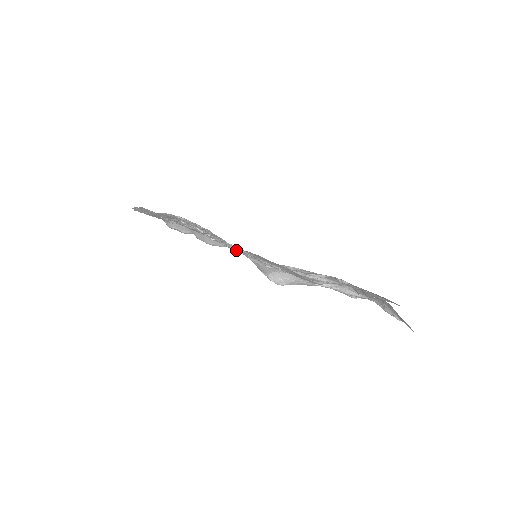
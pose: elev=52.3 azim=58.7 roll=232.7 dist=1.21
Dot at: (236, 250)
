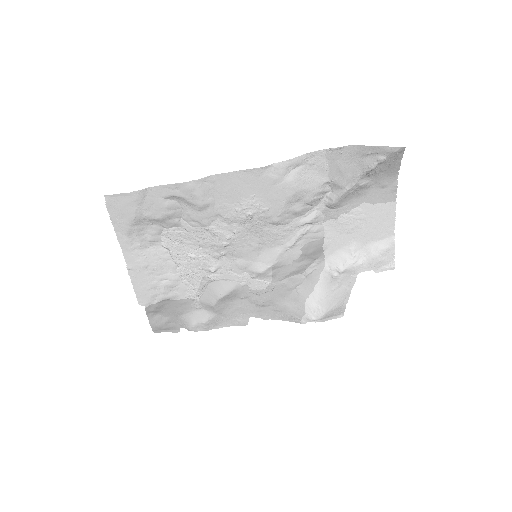
Dot at: (199, 191)
